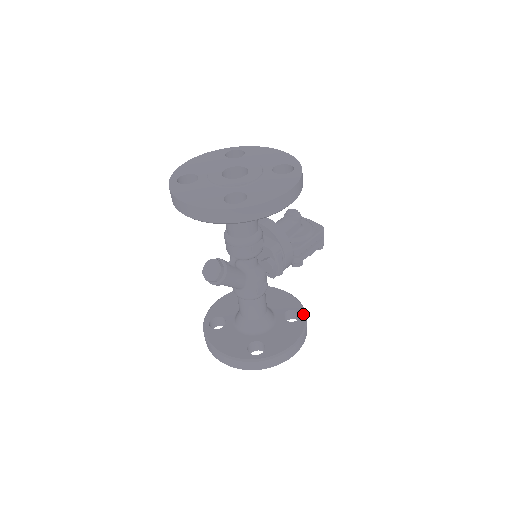
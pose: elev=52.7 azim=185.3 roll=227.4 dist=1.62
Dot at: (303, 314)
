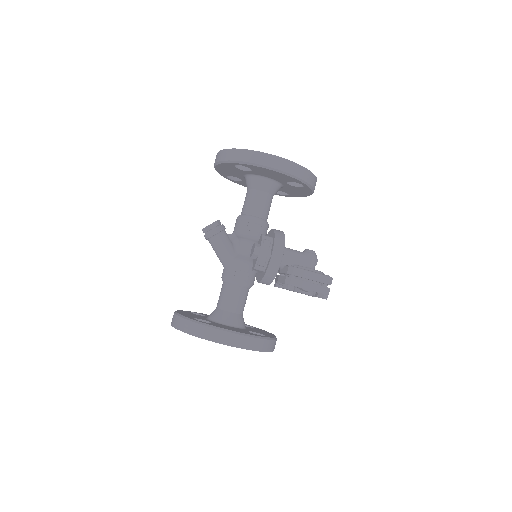
Dot at: (267, 336)
